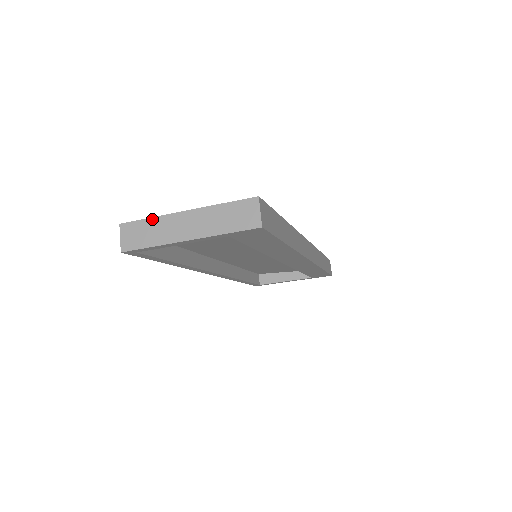
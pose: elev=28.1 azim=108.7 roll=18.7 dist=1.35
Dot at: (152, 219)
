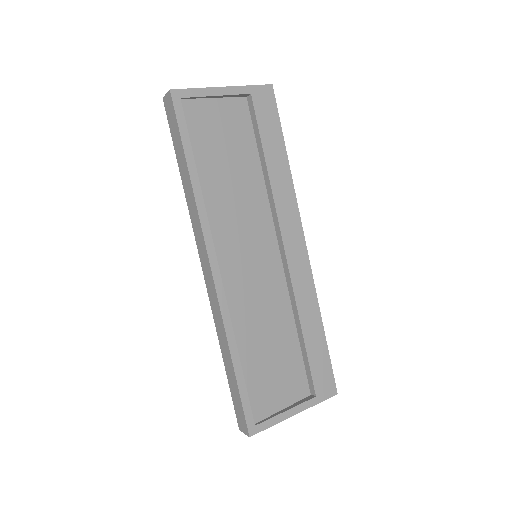
Dot at: (273, 425)
